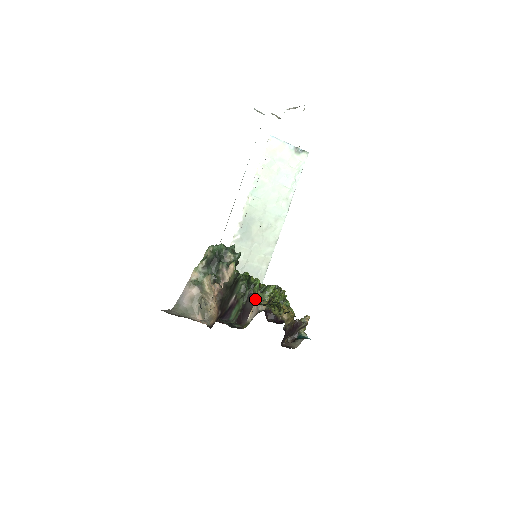
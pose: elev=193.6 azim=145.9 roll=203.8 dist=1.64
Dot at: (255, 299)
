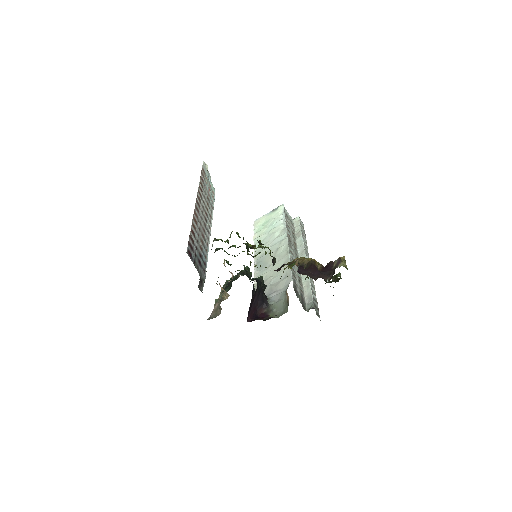
Dot at: occluded
